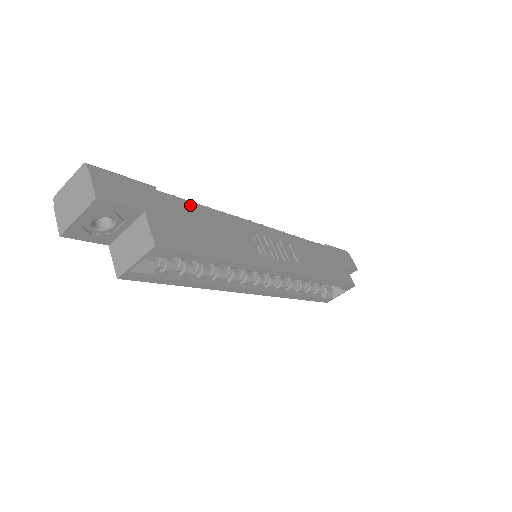
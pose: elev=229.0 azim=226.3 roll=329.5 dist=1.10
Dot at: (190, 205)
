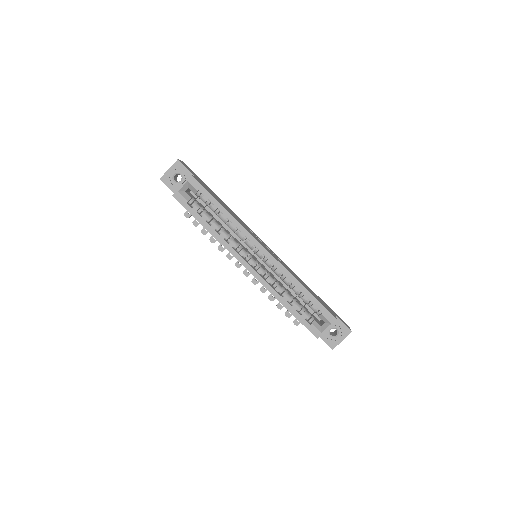
Dot at: occluded
